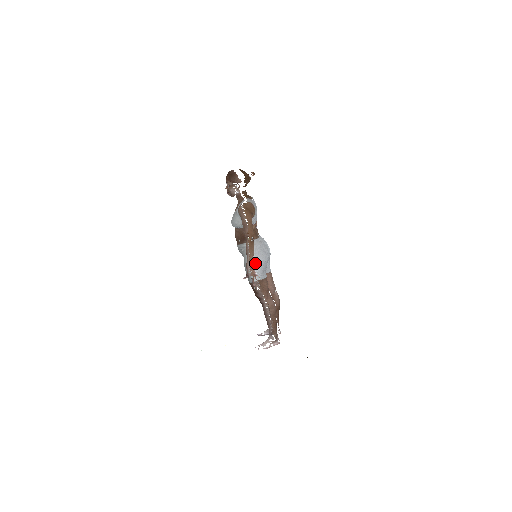
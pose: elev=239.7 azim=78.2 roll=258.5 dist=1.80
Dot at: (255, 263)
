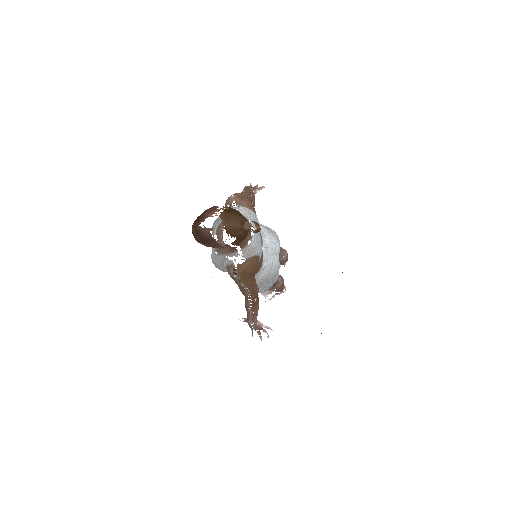
Dot at: occluded
